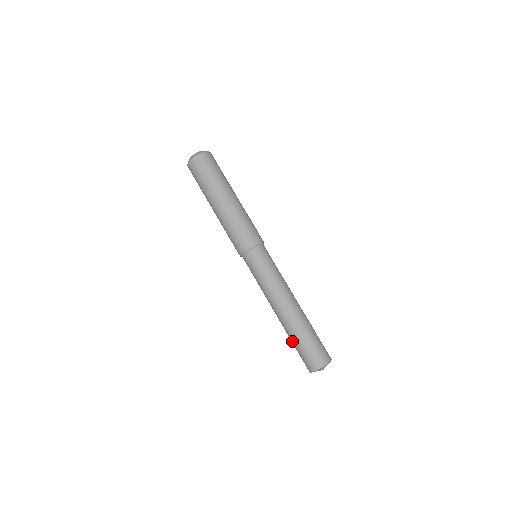
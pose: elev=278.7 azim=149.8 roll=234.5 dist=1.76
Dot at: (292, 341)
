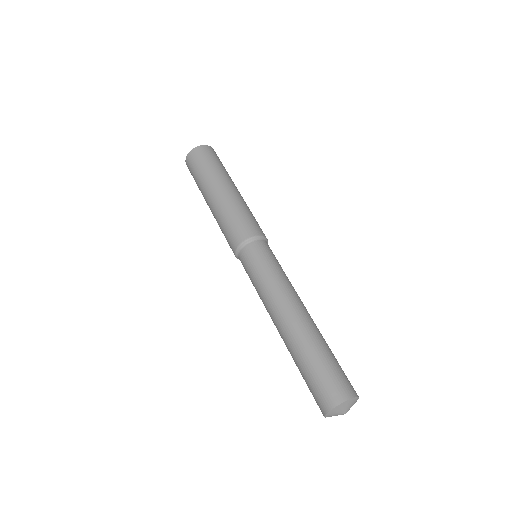
Dot at: (311, 354)
